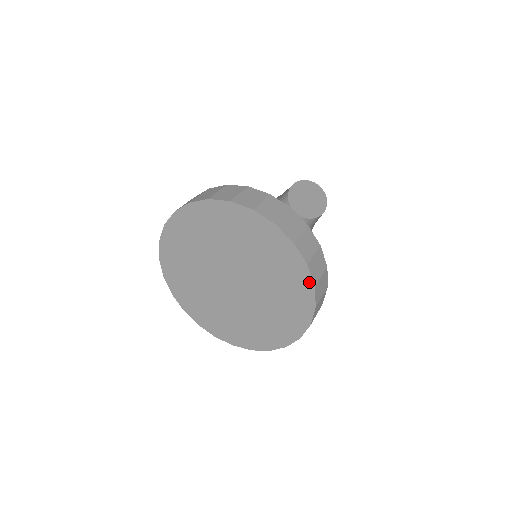
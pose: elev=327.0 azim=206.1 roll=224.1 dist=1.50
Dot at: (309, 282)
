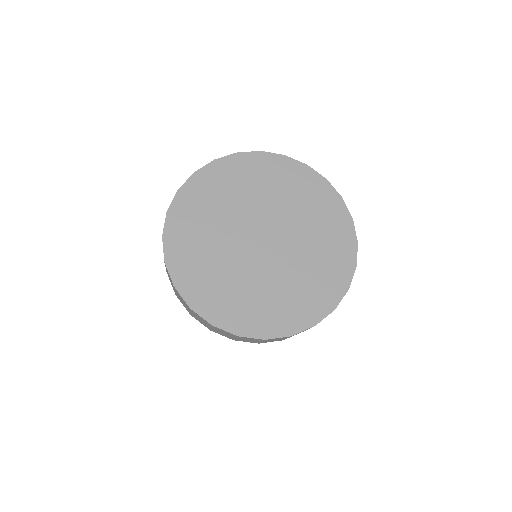
Dot at: (301, 166)
